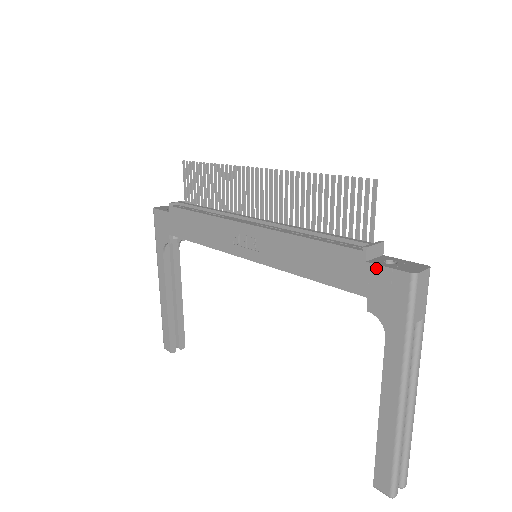
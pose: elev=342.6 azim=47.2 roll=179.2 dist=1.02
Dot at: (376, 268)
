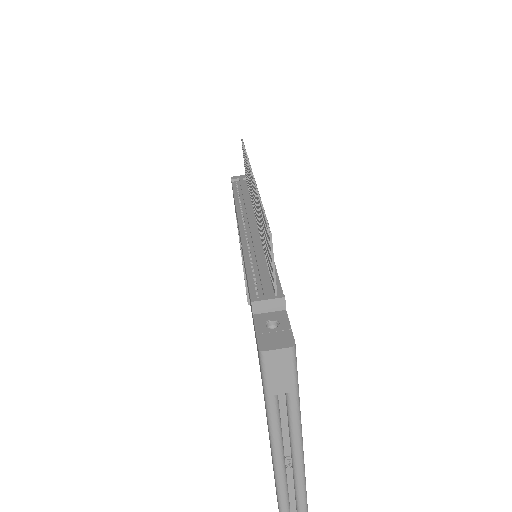
Dot at: (254, 326)
